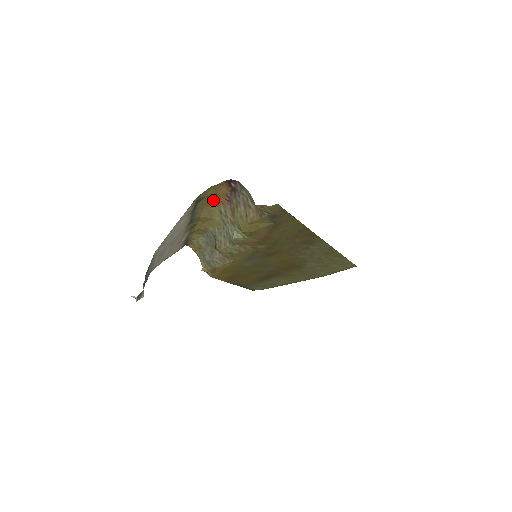
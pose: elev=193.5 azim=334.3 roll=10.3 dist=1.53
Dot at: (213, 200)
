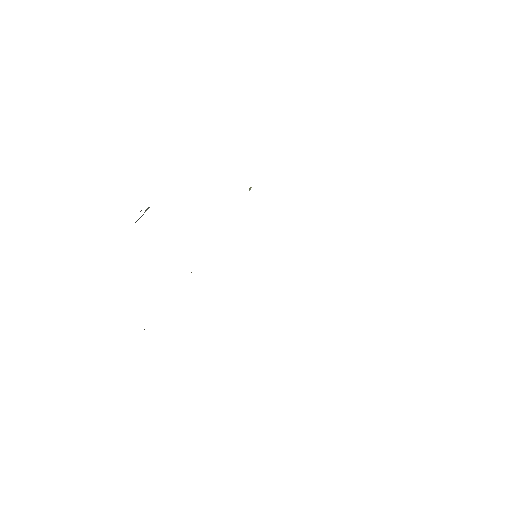
Dot at: occluded
